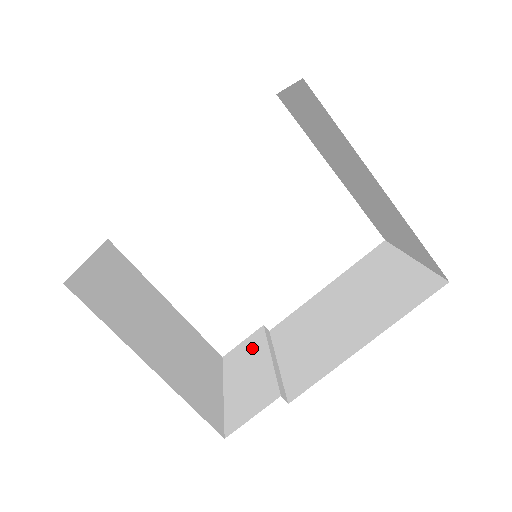
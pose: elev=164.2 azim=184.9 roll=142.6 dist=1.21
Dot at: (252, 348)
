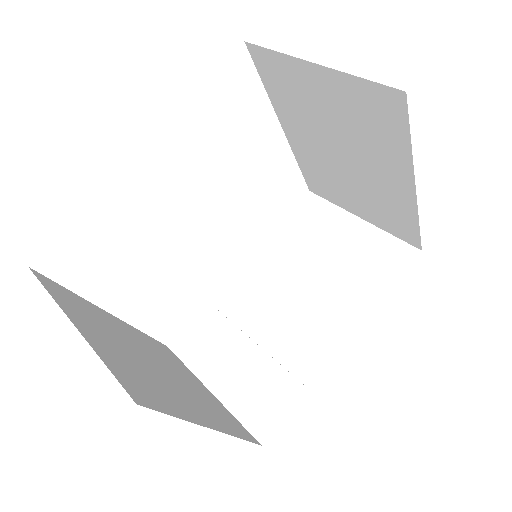
Dot at: (213, 333)
